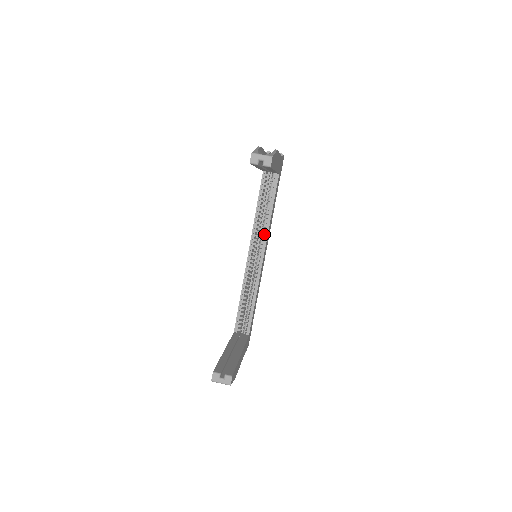
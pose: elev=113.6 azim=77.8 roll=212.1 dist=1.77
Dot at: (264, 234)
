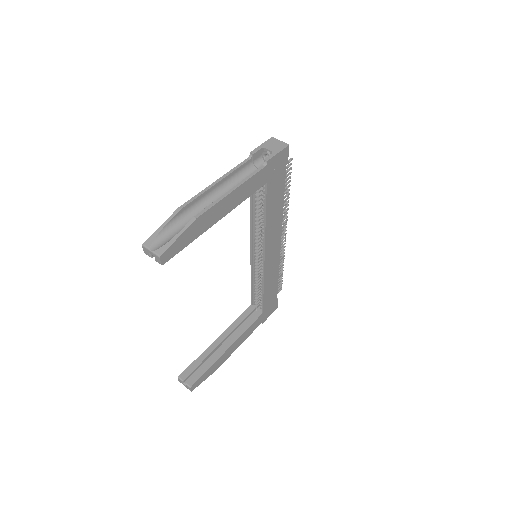
Dot at: occluded
